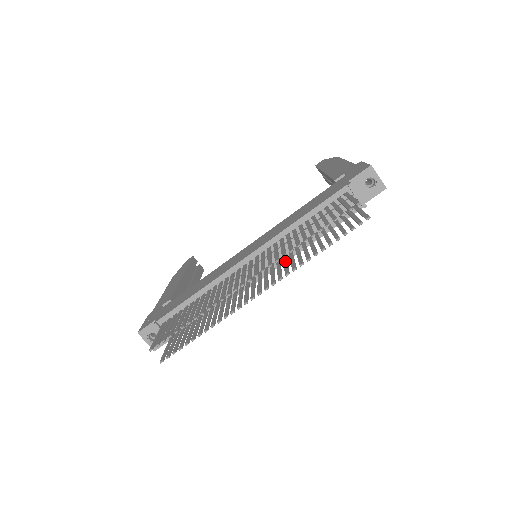
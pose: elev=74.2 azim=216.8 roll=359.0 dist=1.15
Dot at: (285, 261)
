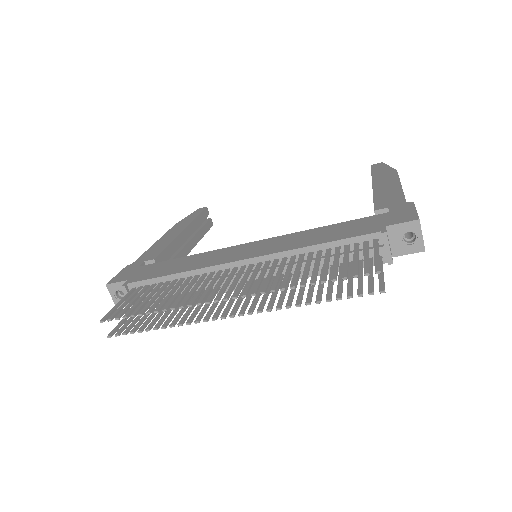
Dot at: (277, 287)
